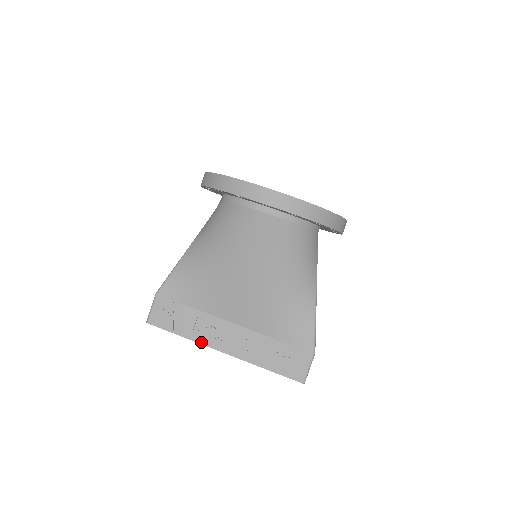
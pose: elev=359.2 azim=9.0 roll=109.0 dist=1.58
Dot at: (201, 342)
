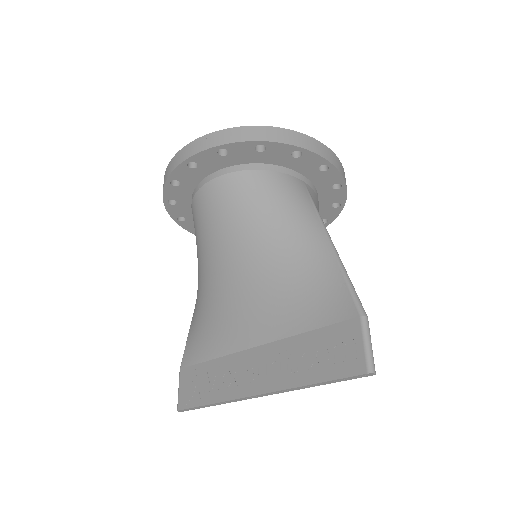
Dot at: (230, 397)
